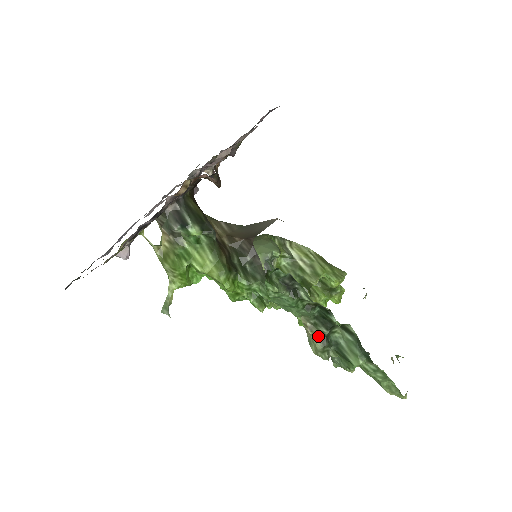
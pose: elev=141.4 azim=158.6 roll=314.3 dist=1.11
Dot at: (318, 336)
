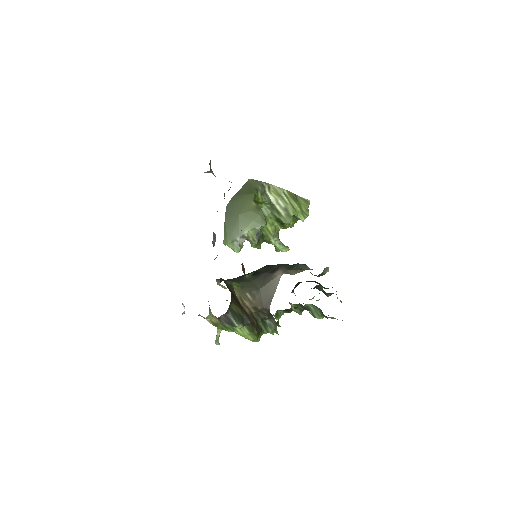
Dot at: (298, 309)
